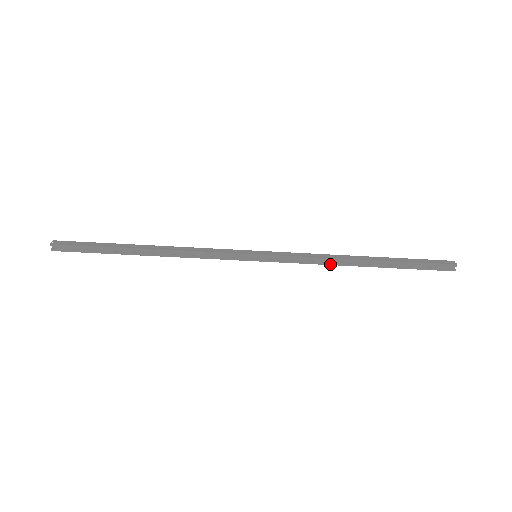
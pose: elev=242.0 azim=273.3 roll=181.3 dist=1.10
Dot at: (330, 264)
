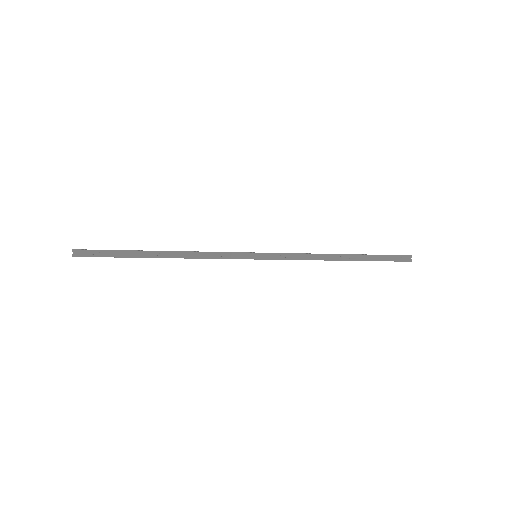
Dot at: occluded
